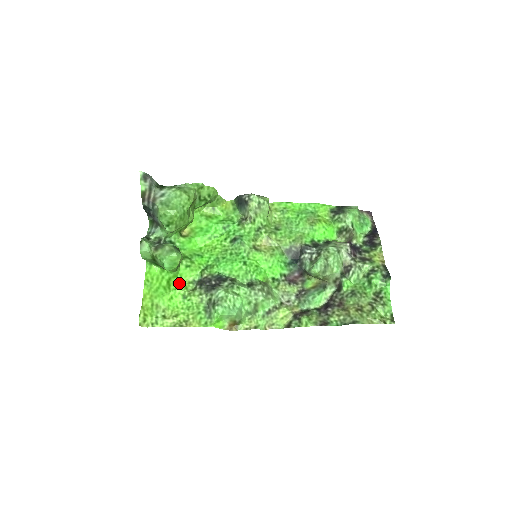
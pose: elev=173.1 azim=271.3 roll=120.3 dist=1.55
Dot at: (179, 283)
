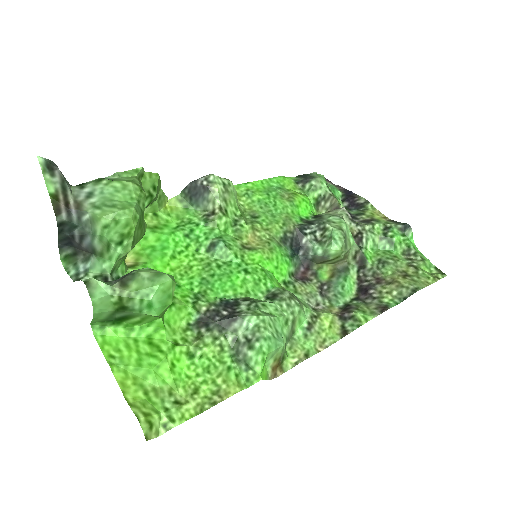
Dot at: (171, 337)
